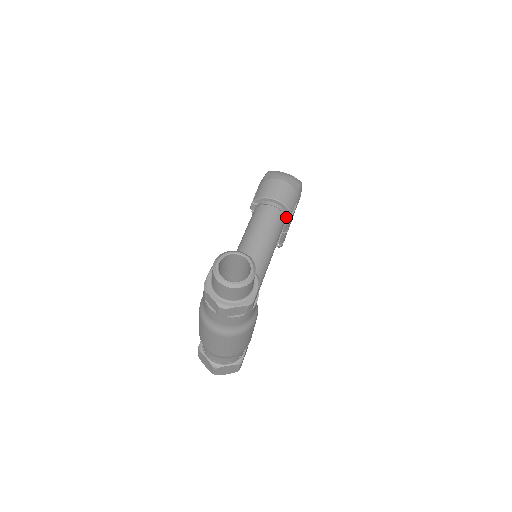
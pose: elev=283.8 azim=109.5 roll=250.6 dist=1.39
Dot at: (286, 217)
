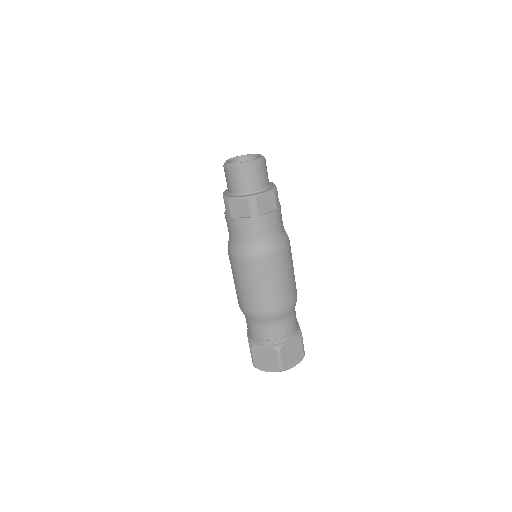
Dot at: occluded
